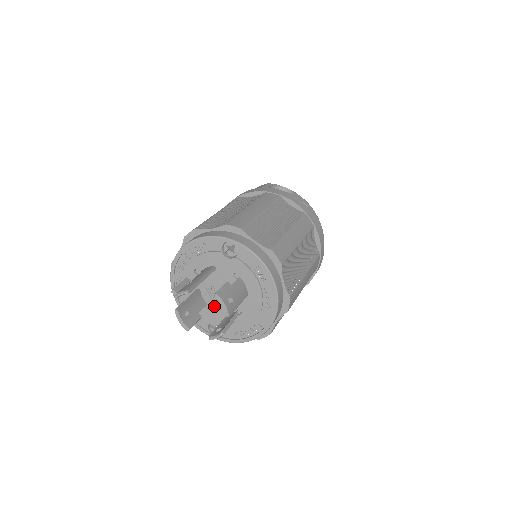
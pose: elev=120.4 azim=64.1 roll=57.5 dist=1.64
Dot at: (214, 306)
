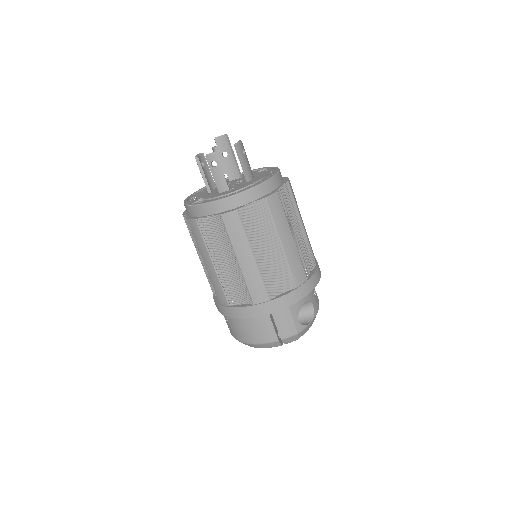
Dot at: (215, 191)
